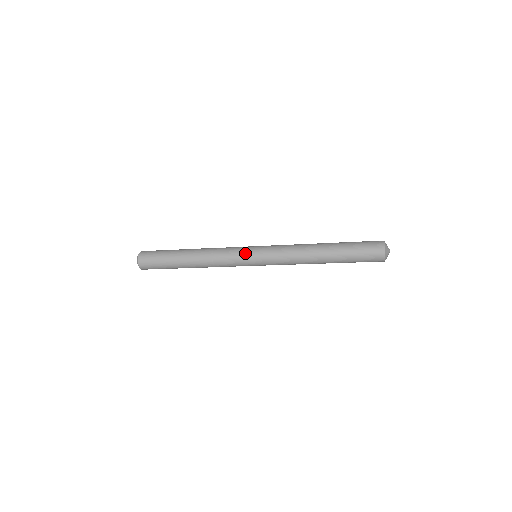
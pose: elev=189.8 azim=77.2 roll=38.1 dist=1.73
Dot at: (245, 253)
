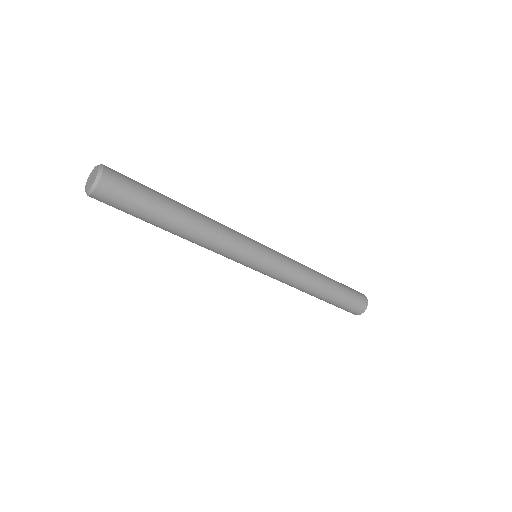
Dot at: (256, 244)
